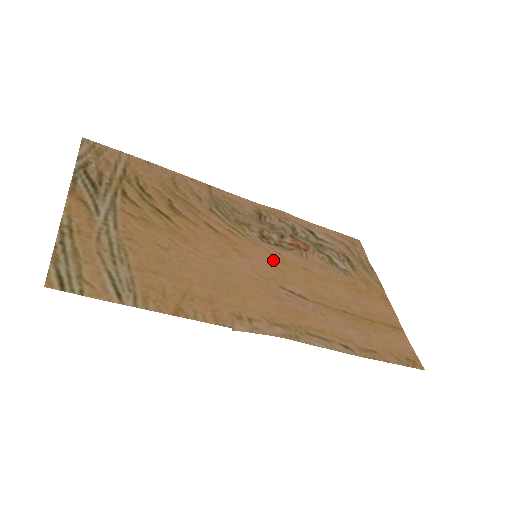
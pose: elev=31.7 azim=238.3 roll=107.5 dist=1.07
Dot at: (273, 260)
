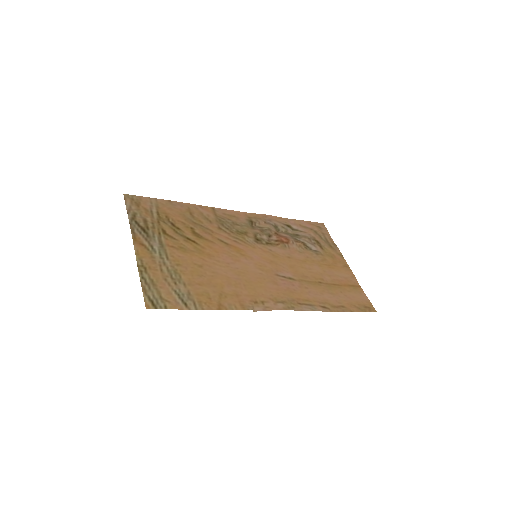
Dot at: (267, 256)
